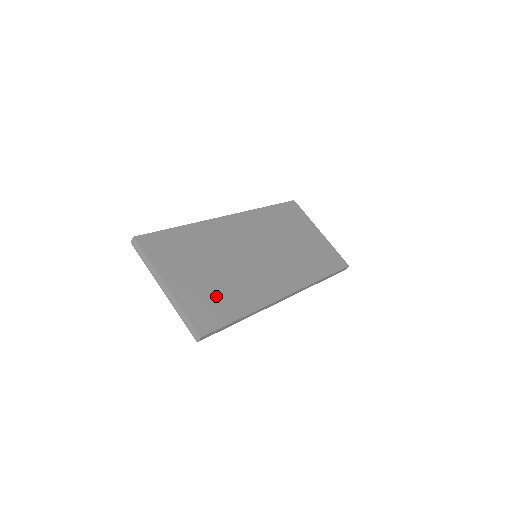
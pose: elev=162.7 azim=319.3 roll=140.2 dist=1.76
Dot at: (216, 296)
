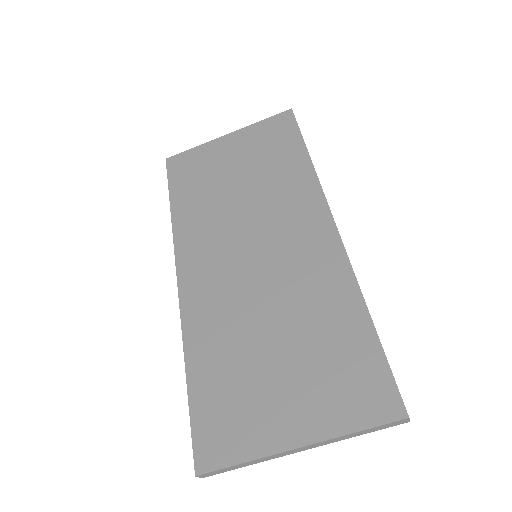
Dot at: (328, 358)
